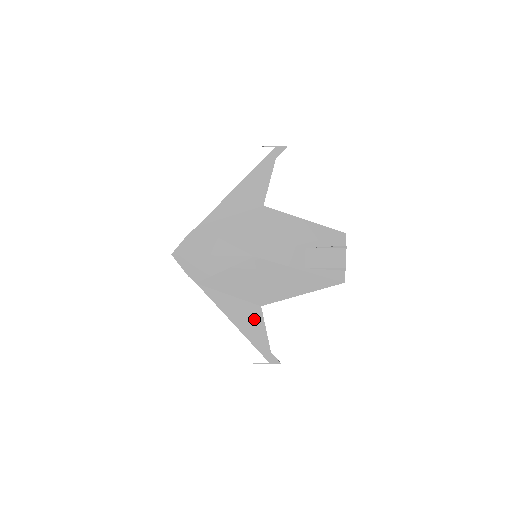
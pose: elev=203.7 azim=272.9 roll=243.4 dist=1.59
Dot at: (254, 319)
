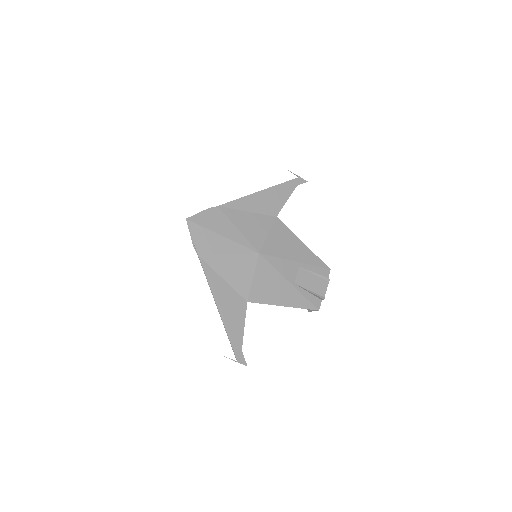
Dot at: (237, 311)
